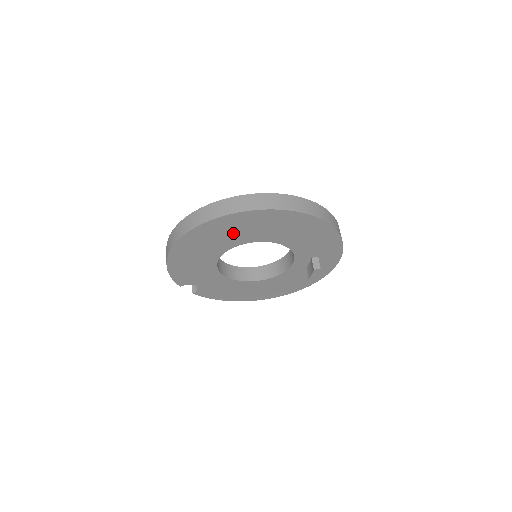
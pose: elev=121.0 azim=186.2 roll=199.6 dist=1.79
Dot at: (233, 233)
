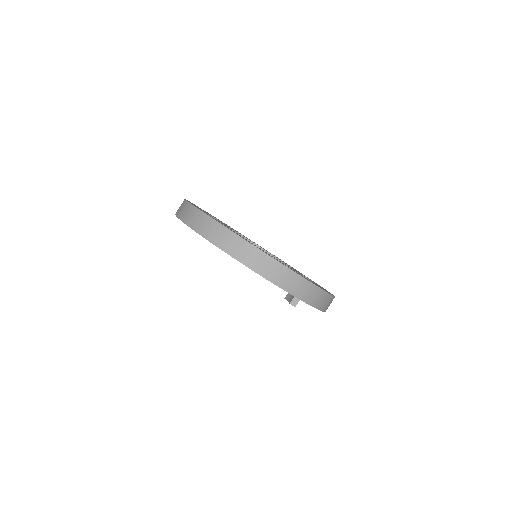
Dot at: occluded
